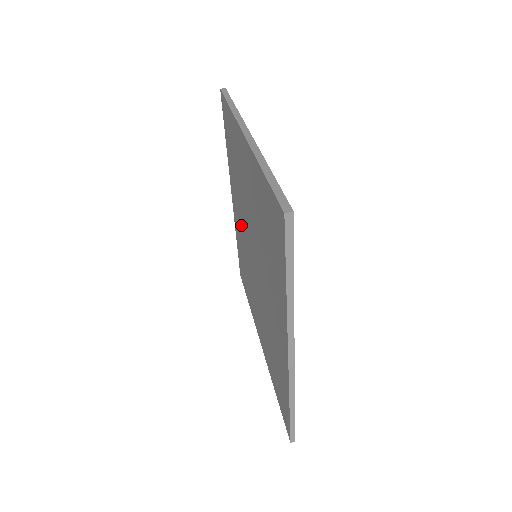
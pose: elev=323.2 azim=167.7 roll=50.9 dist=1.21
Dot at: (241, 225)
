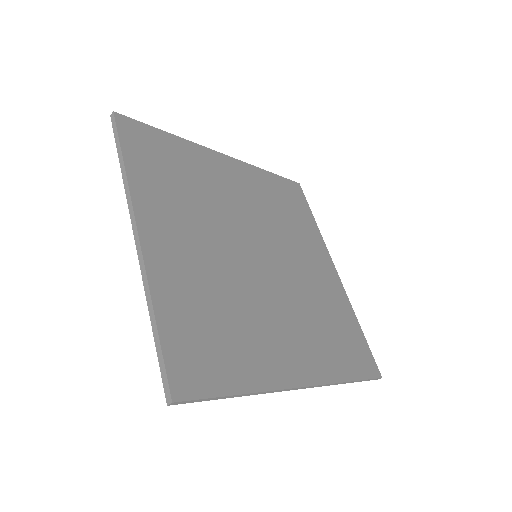
Dot at: occluded
